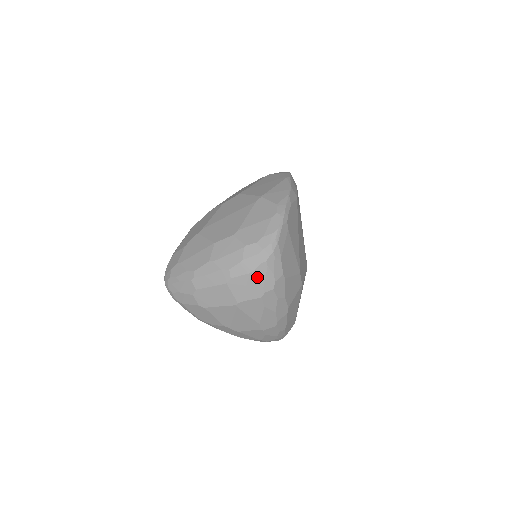
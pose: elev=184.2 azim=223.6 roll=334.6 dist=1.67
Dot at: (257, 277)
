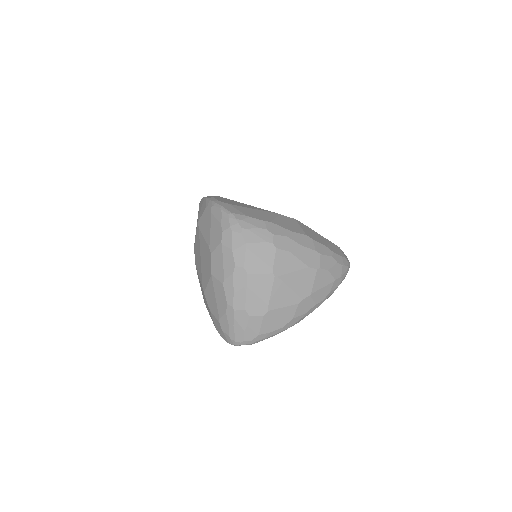
Dot at: (253, 243)
